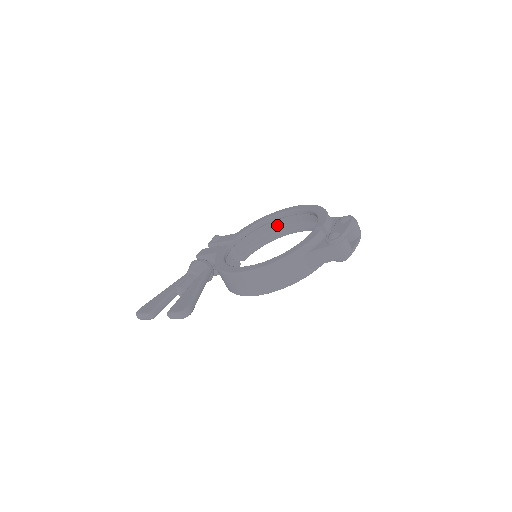
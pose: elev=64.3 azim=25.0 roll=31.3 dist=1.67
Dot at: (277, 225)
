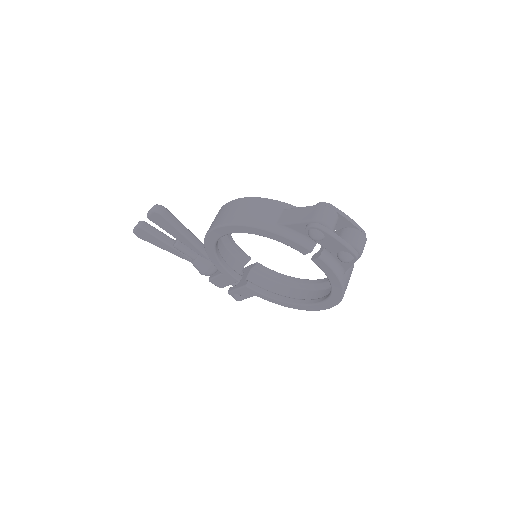
Dot at: (305, 295)
